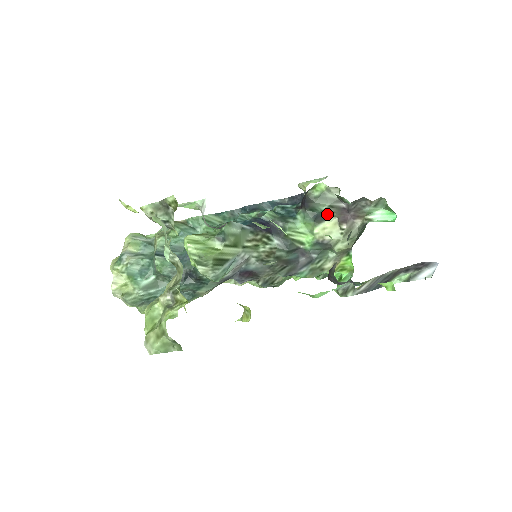
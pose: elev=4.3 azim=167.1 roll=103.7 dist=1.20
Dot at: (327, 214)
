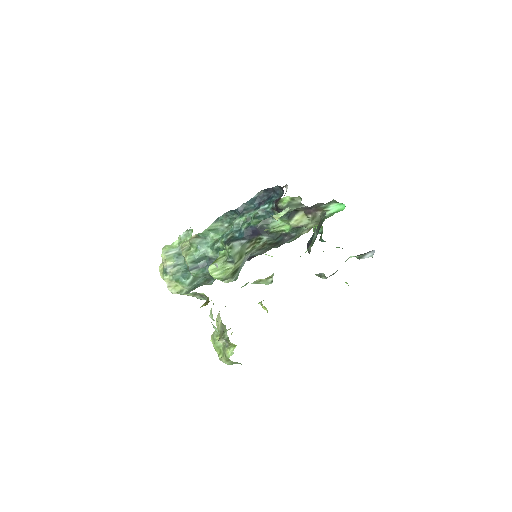
Dot at: (296, 211)
